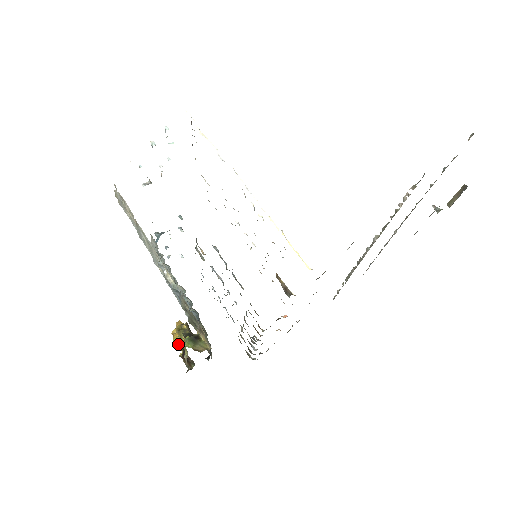
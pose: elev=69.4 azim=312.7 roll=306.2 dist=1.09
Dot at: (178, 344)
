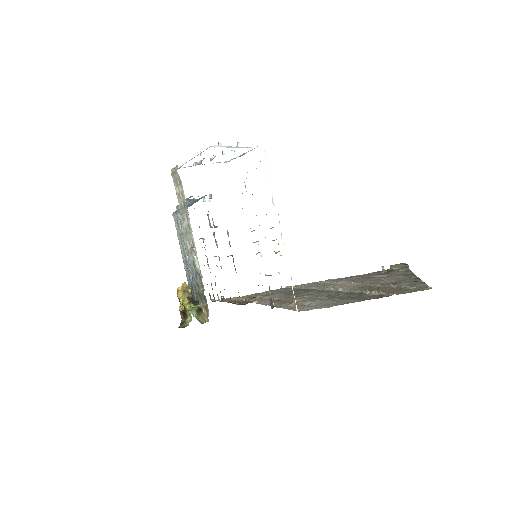
Dot at: (182, 302)
